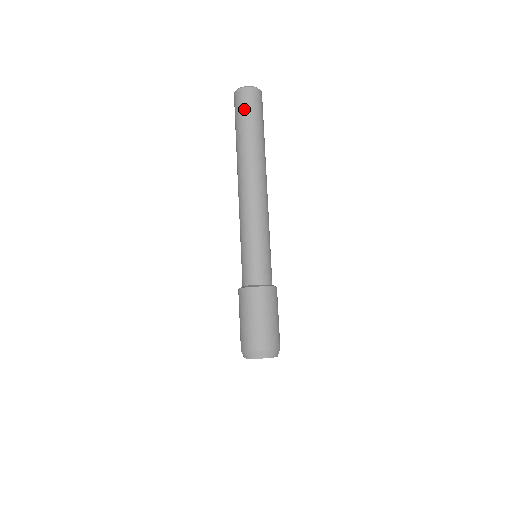
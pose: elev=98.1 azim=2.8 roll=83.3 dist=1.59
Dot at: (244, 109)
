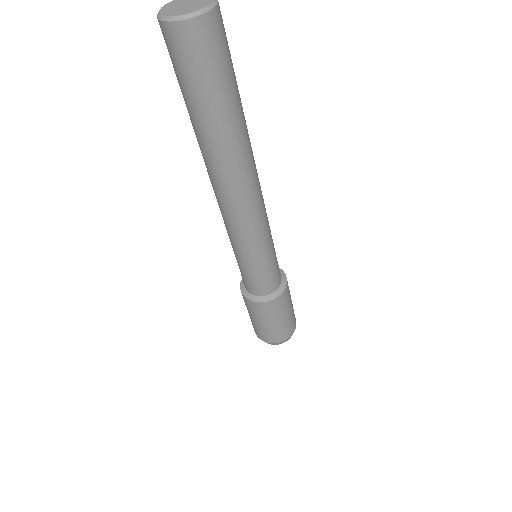
Dot at: (193, 73)
